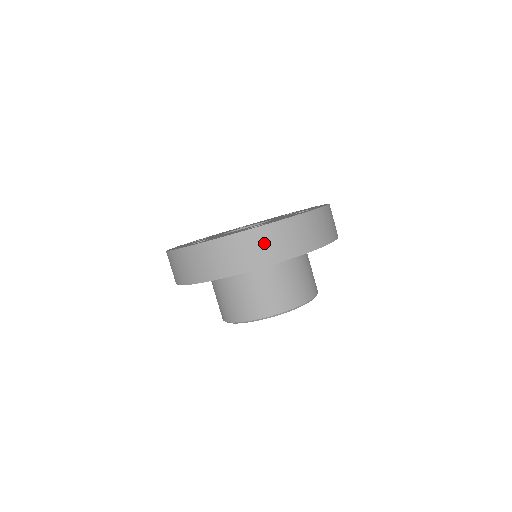
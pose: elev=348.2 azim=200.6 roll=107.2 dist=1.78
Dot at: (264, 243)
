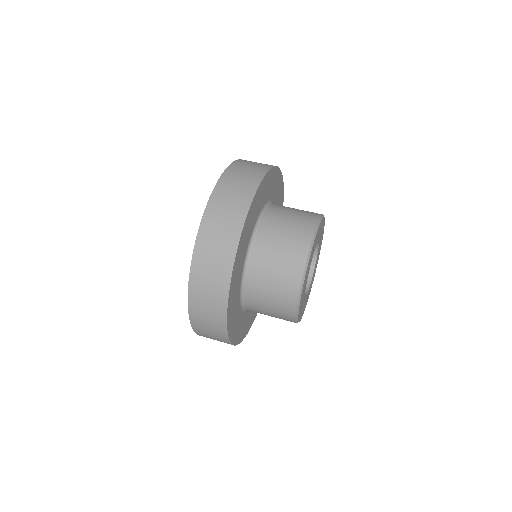
Dot at: (255, 162)
